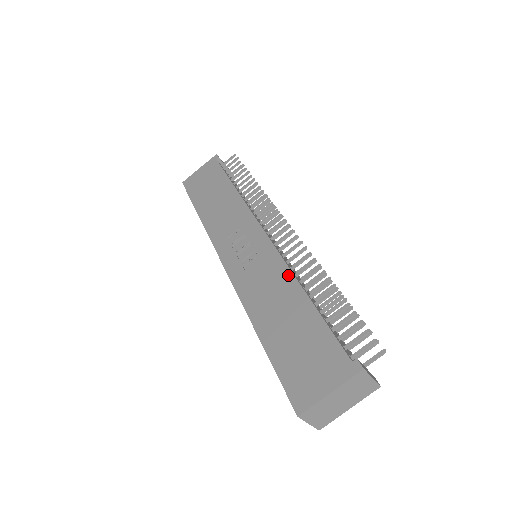
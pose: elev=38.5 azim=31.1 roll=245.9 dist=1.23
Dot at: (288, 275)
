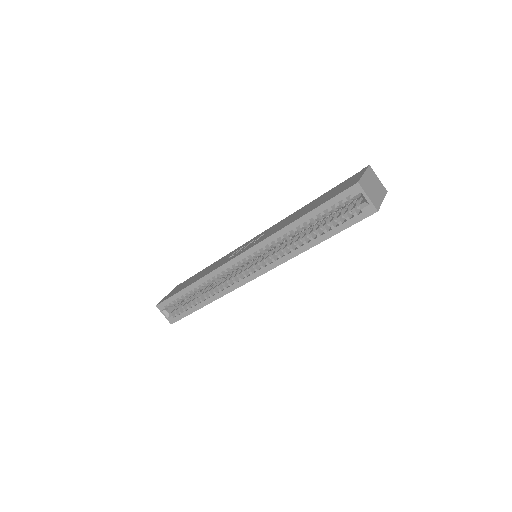
Dot at: (290, 215)
